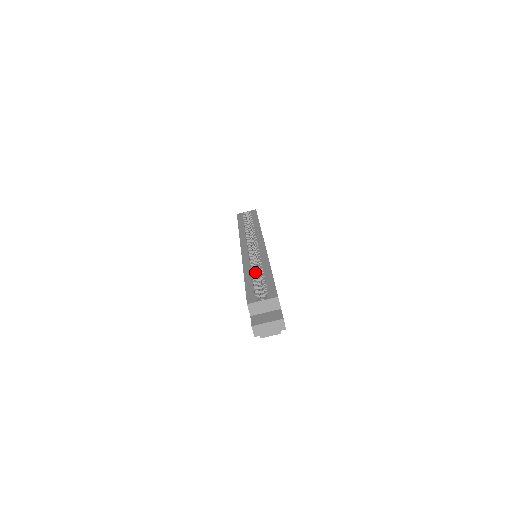
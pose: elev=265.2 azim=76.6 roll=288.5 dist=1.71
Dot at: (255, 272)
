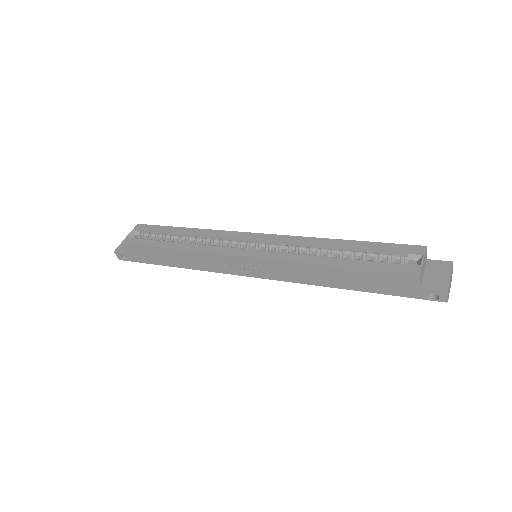
Dot at: (325, 257)
